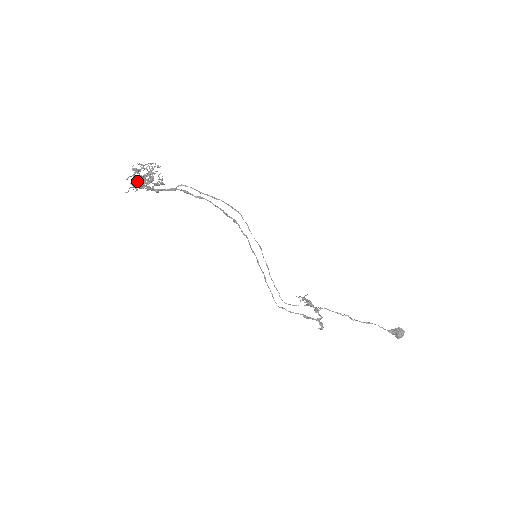
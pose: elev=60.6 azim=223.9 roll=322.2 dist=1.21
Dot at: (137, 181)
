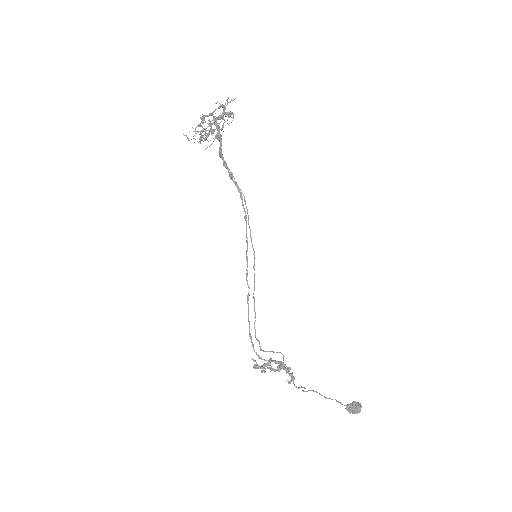
Dot at: (225, 107)
